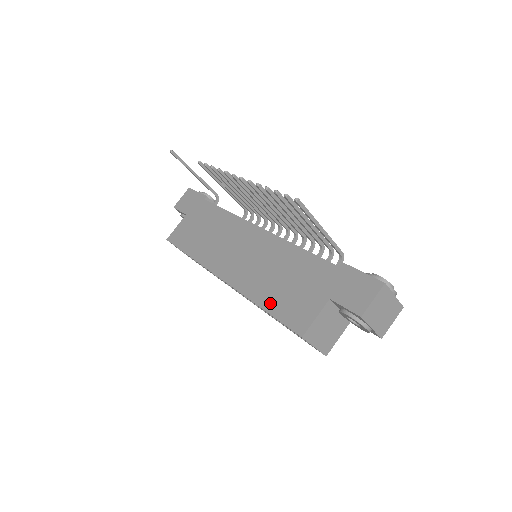
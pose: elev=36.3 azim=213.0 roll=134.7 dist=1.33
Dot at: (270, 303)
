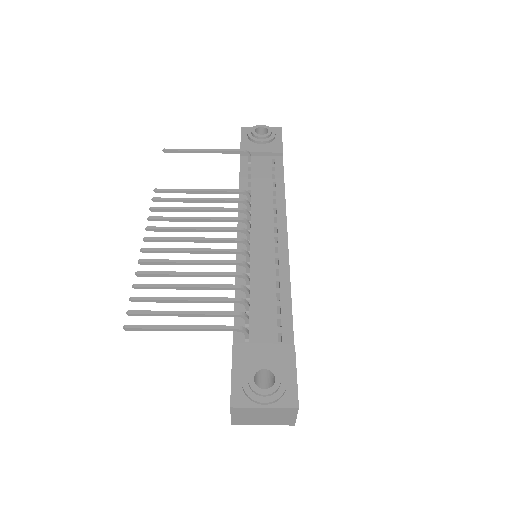
Dot at: occluded
